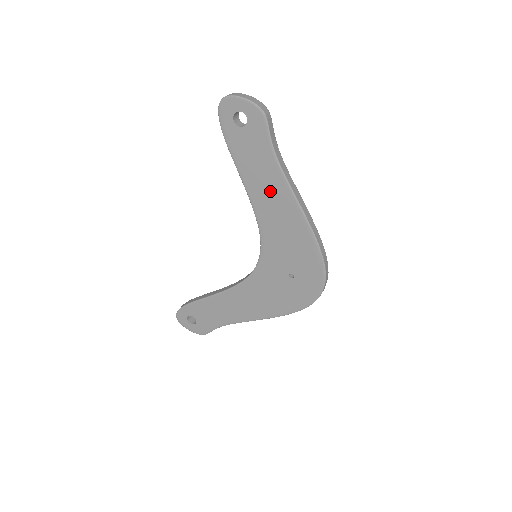
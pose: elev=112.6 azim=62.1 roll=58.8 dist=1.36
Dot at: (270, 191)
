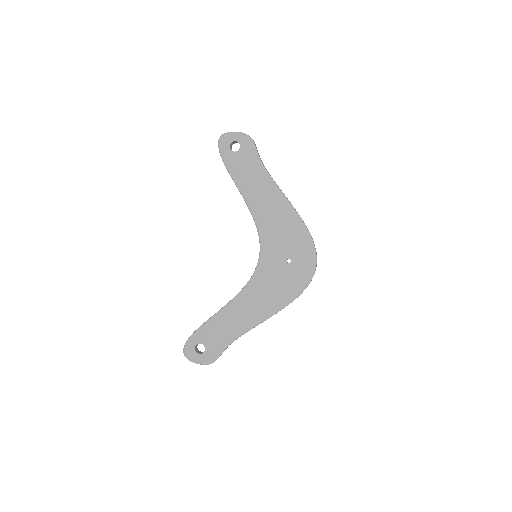
Dot at: (262, 193)
